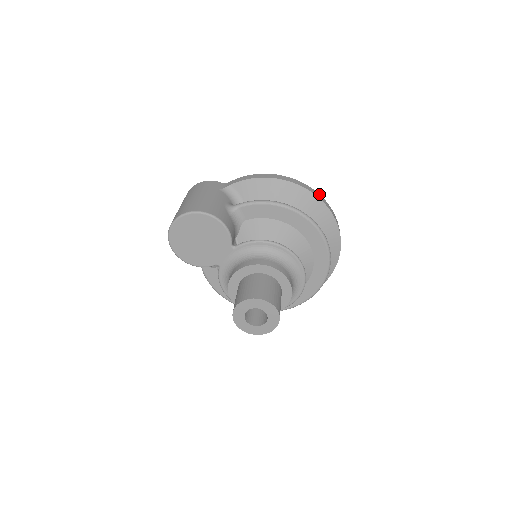
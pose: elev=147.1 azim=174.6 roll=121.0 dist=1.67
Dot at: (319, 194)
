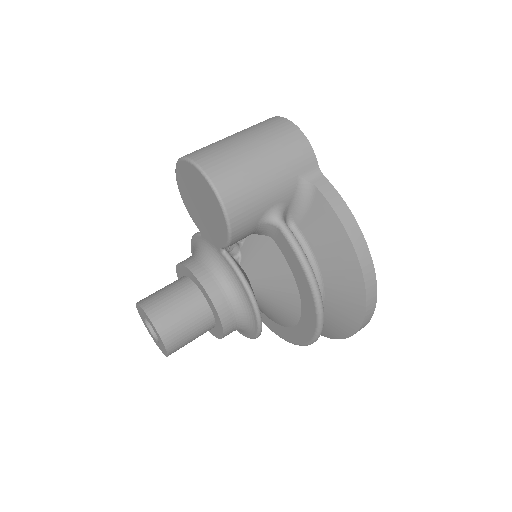
Dot at: (375, 306)
